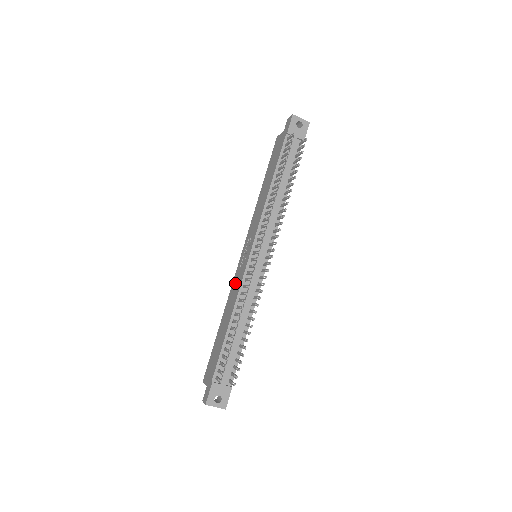
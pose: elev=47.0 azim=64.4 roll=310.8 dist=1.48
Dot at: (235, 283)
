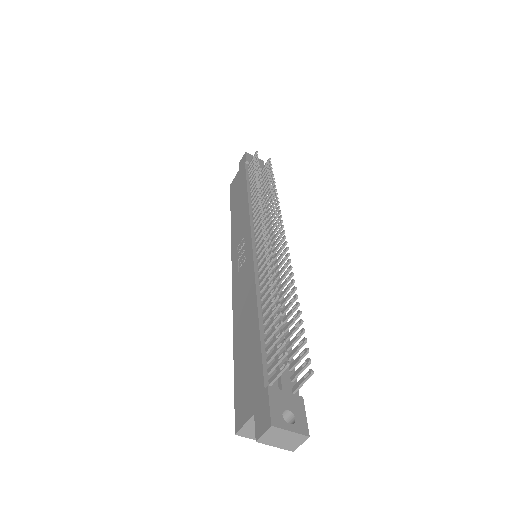
Dot at: (239, 286)
